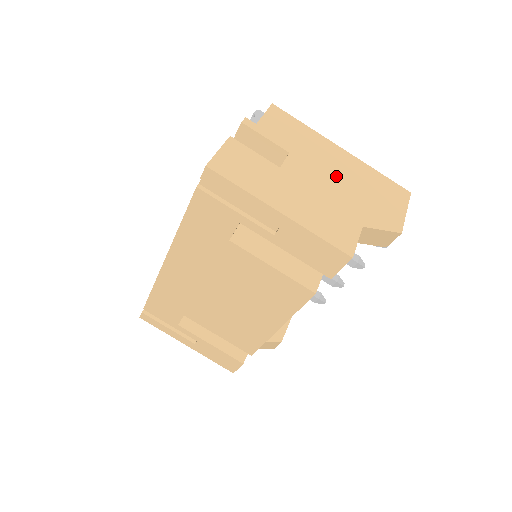
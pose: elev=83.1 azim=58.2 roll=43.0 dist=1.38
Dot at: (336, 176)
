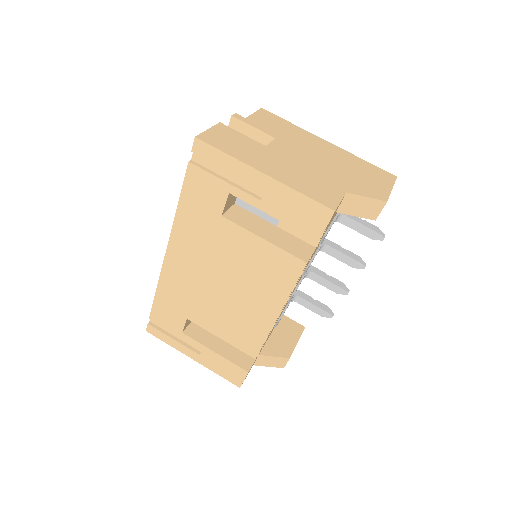
Dot at: (321, 157)
